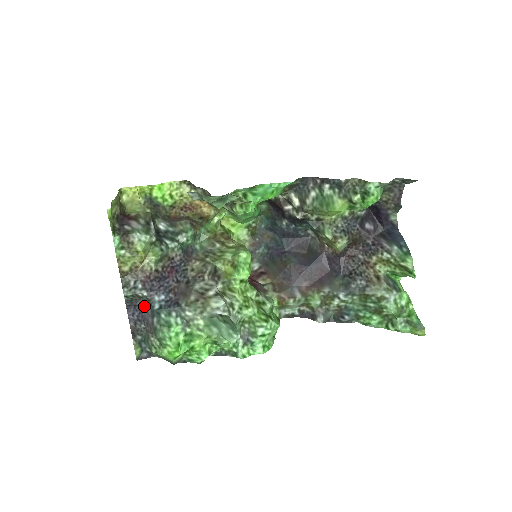
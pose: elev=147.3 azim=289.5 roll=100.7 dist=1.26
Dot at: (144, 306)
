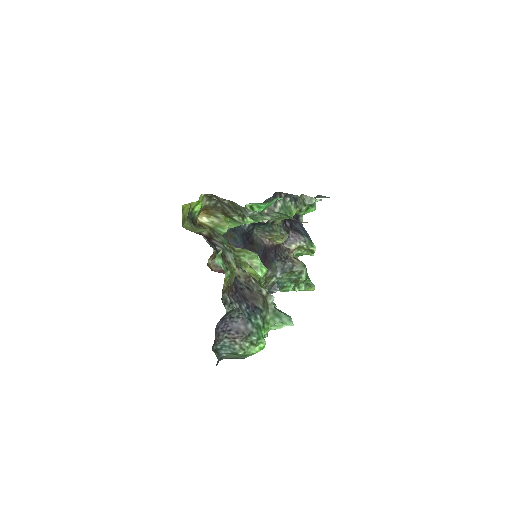
Dot at: (232, 317)
